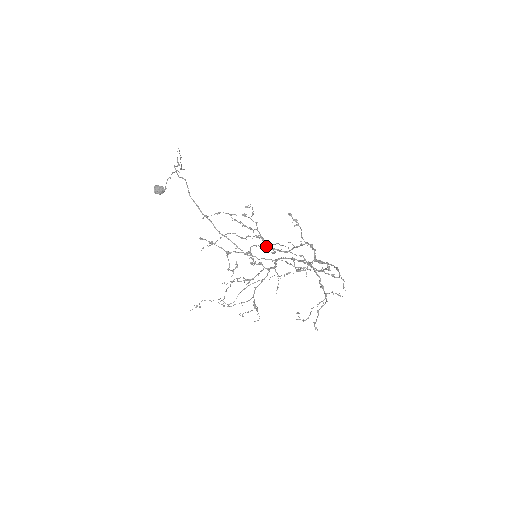
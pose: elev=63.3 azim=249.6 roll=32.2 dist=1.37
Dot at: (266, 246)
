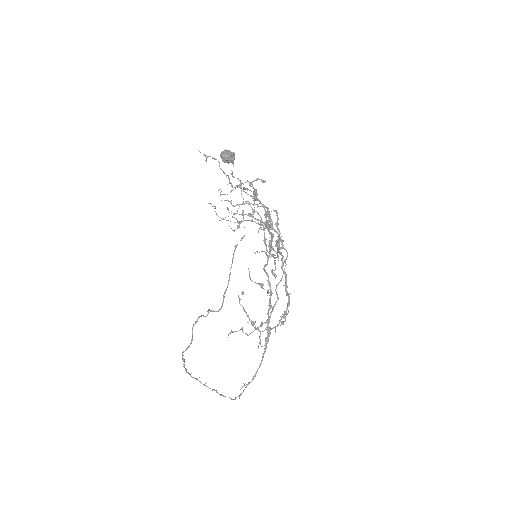
Dot at: (280, 241)
